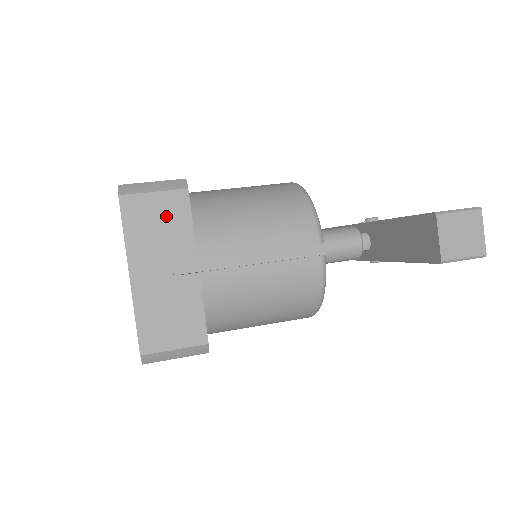
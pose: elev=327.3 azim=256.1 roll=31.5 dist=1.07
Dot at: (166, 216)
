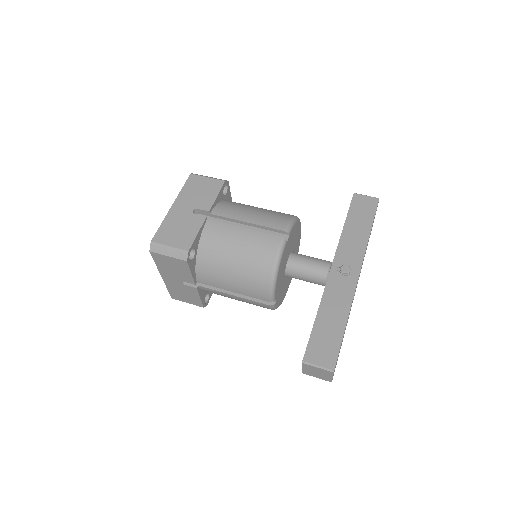
Dot at: (176, 266)
